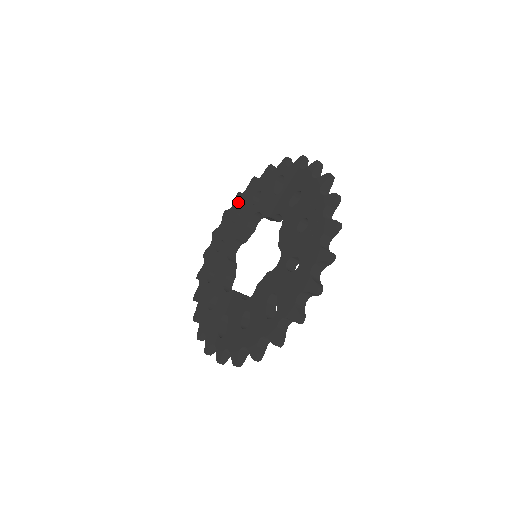
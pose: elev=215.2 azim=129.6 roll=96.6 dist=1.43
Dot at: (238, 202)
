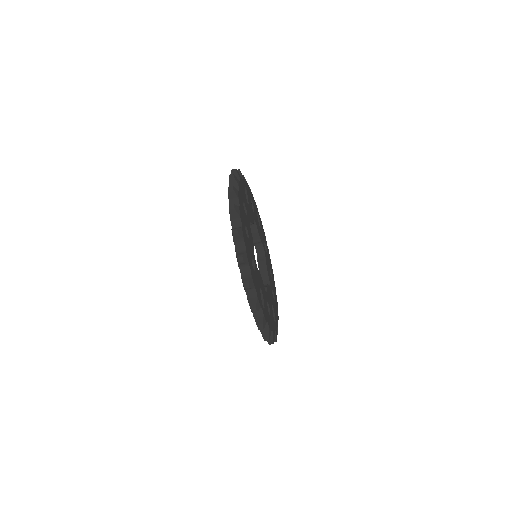
Dot at: occluded
